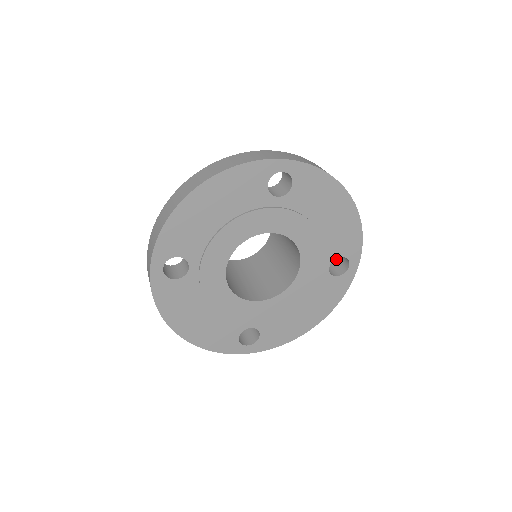
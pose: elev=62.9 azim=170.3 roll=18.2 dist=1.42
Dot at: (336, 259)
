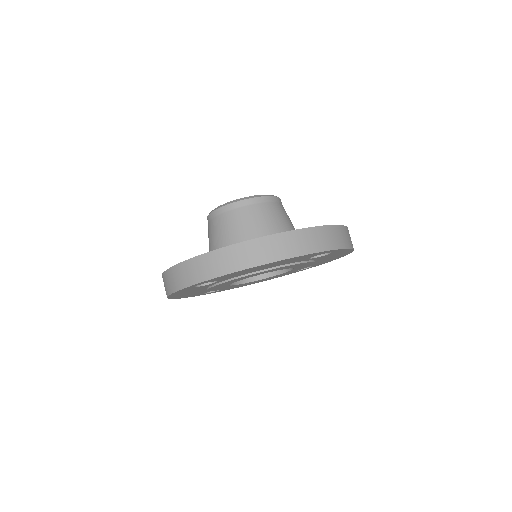
Dot at: occluded
